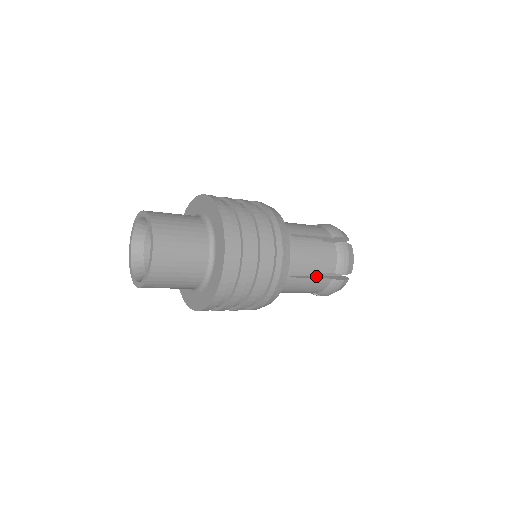
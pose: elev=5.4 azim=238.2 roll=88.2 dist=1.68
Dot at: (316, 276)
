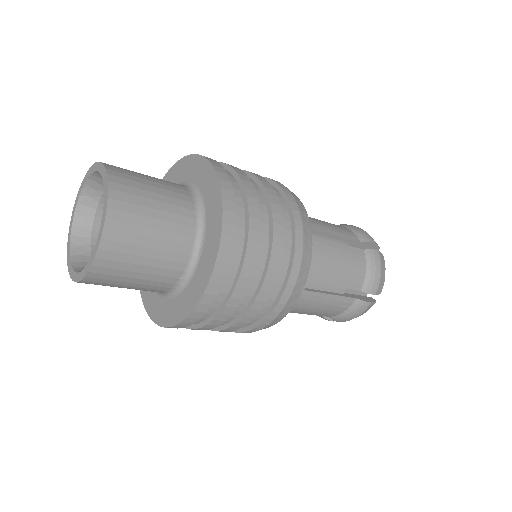
Dot at: occluded
